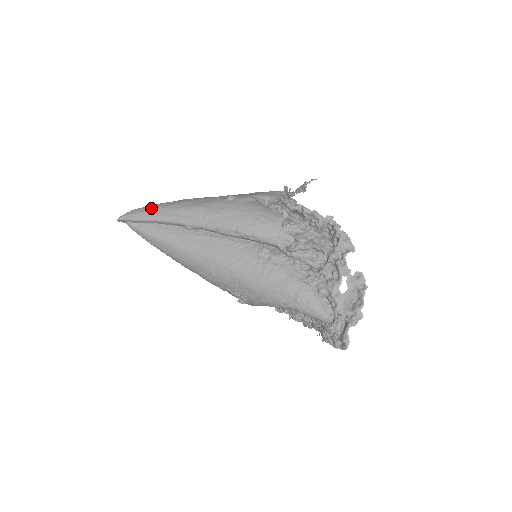
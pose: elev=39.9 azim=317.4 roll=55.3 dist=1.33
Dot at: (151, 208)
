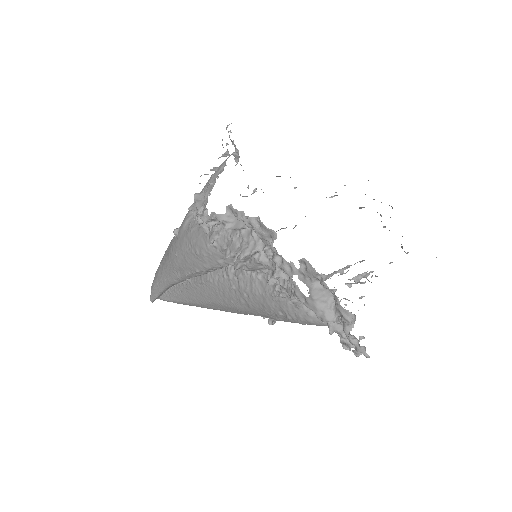
Dot at: (154, 280)
